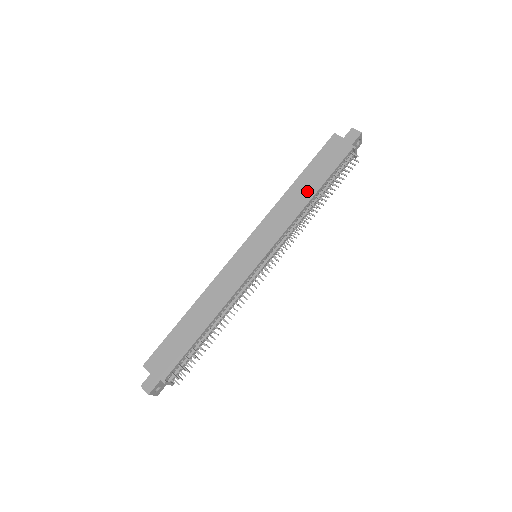
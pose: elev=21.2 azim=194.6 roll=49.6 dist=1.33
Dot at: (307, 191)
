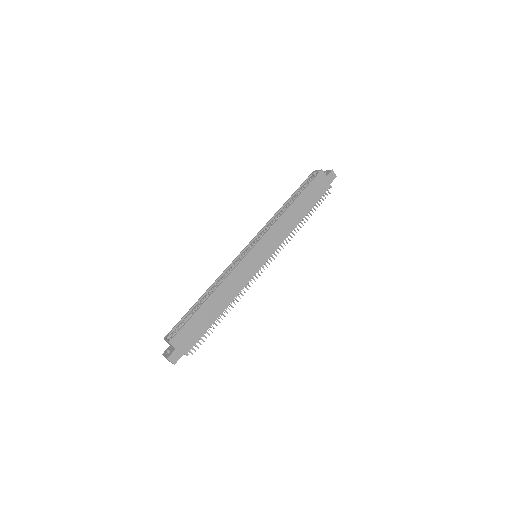
Dot at: (299, 214)
